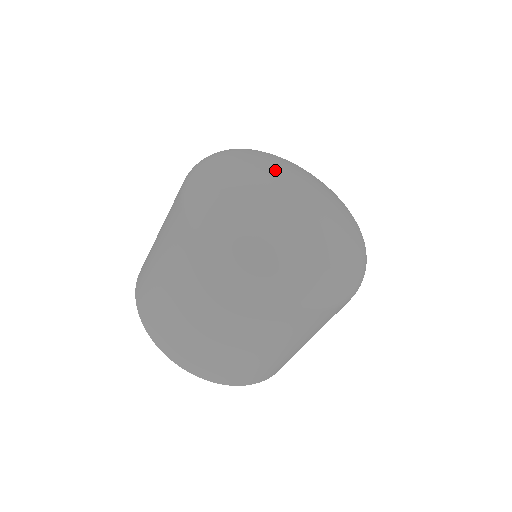
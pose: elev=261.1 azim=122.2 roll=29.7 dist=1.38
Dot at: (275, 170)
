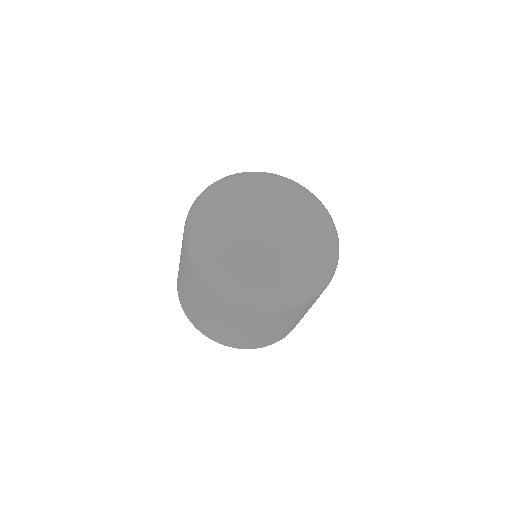
Dot at: (255, 198)
